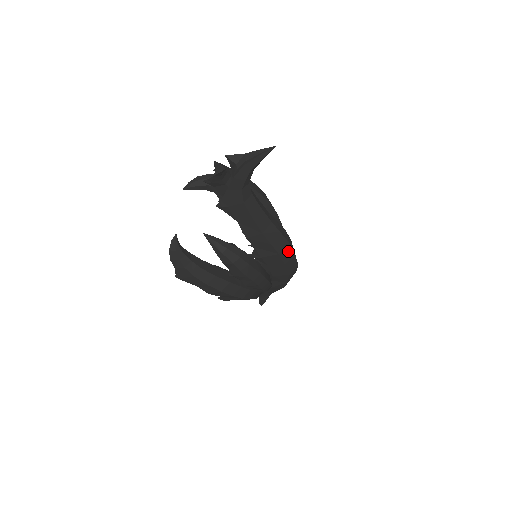
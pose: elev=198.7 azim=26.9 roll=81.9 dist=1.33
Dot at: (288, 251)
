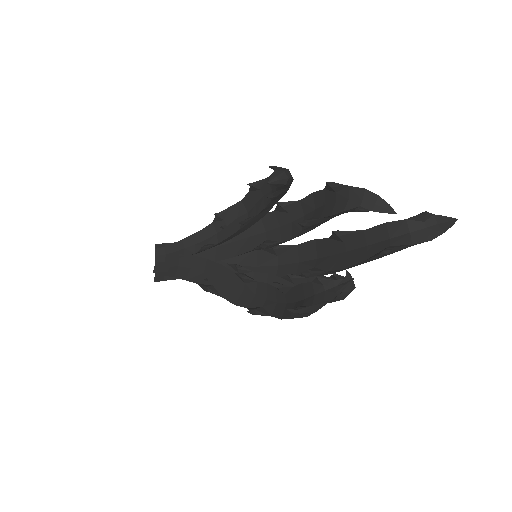
Dot at: occluded
